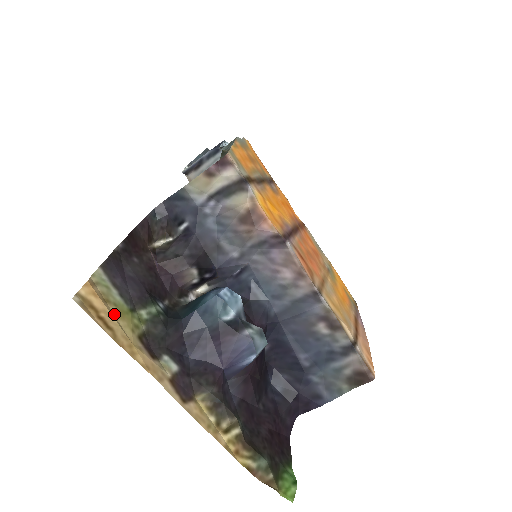
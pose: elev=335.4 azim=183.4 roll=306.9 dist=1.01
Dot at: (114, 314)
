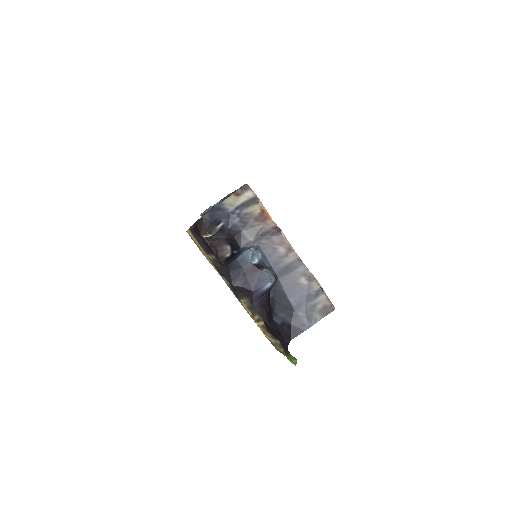
Dot at: (201, 248)
